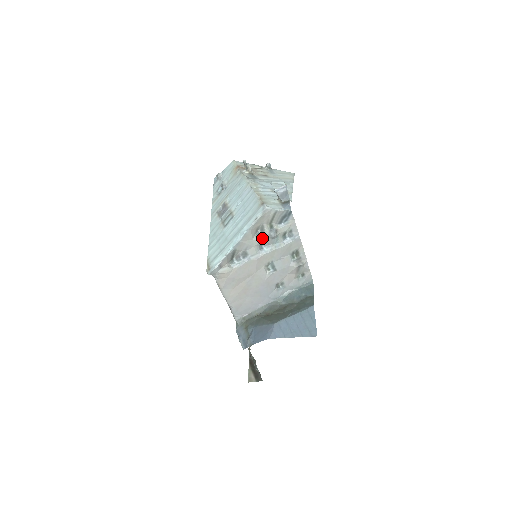
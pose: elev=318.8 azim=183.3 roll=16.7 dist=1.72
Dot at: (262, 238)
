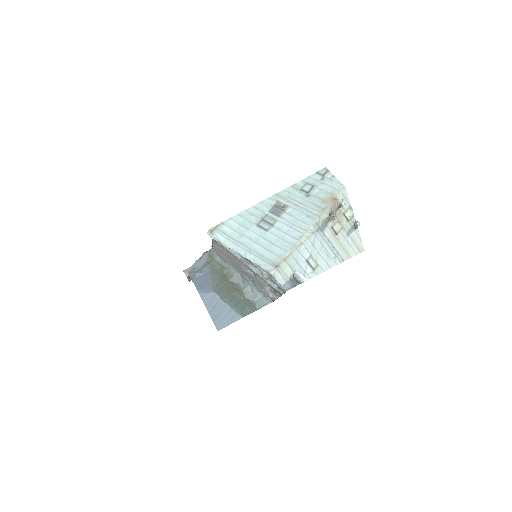
Dot at: (258, 268)
